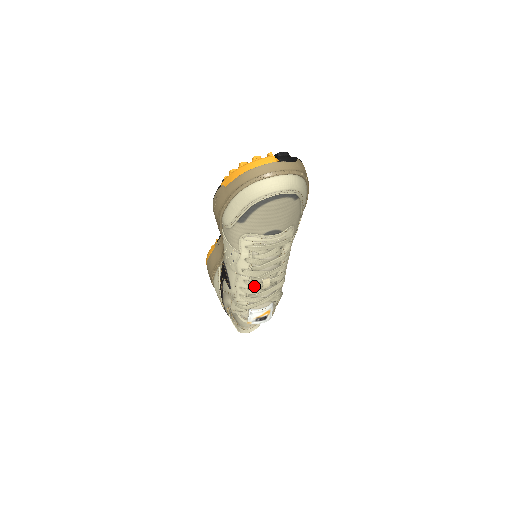
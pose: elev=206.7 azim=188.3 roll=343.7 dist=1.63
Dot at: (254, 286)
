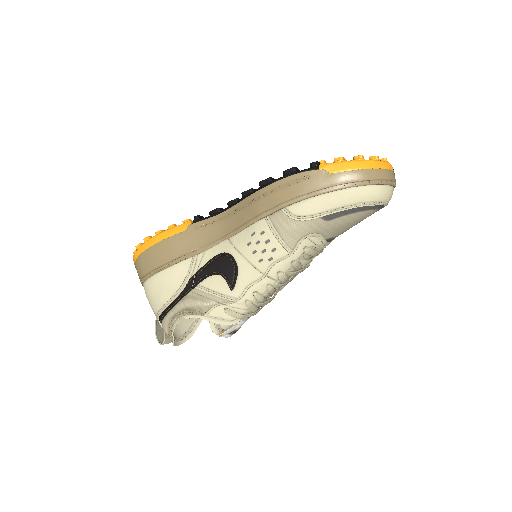
Dot at: (271, 293)
